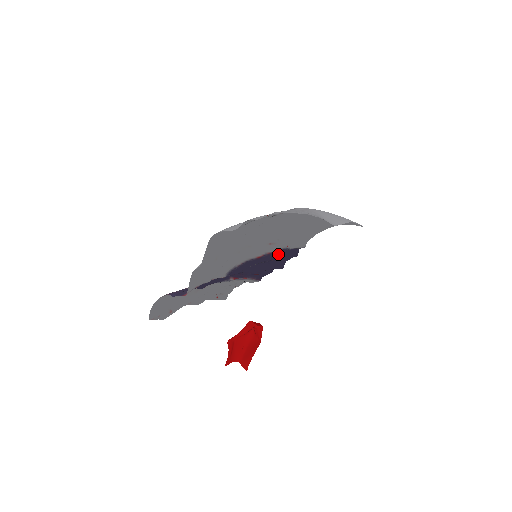
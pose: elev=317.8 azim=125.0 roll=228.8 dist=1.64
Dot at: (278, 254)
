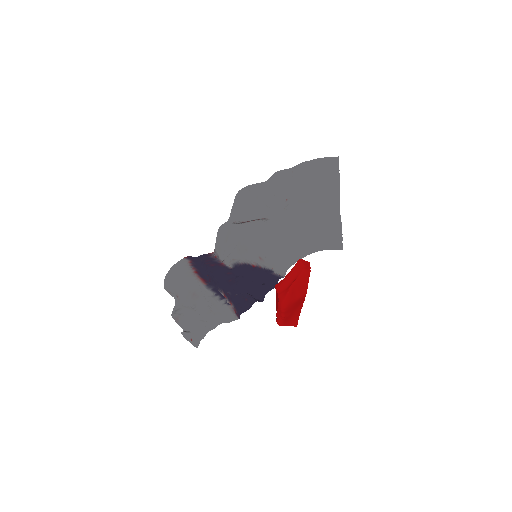
Dot at: (264, 276)
